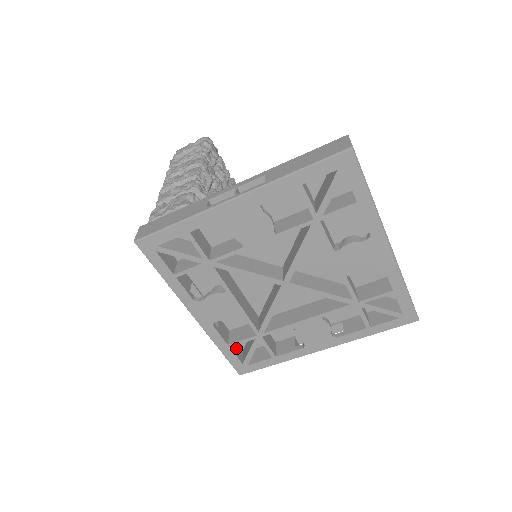
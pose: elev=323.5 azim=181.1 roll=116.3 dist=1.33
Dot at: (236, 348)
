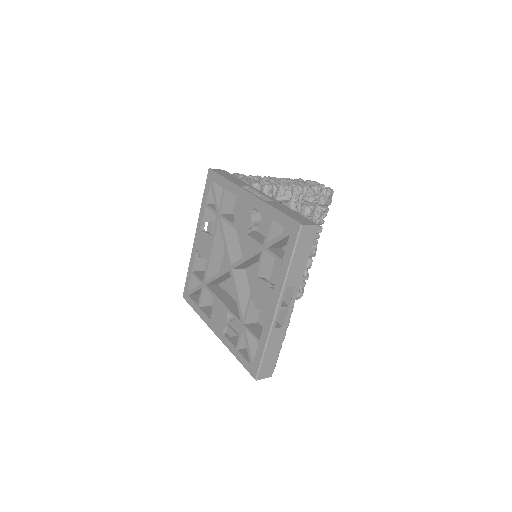
Dot at: (196, 282)
